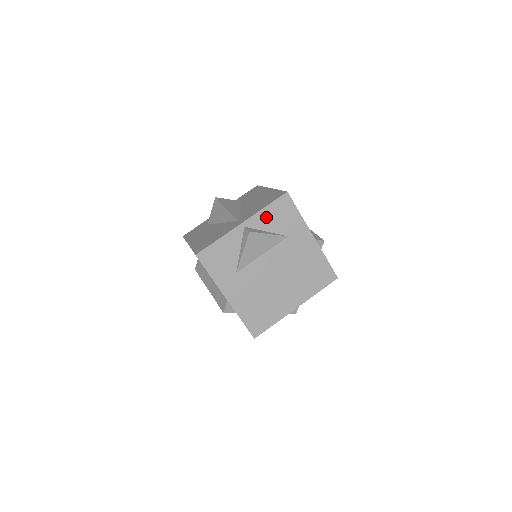
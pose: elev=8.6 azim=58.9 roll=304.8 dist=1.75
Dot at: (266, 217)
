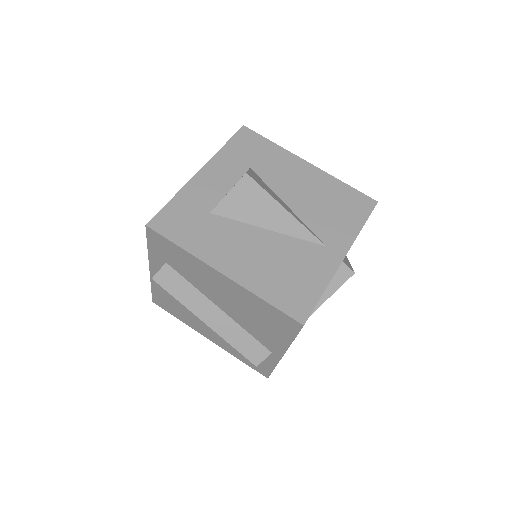
Dot at: occluded
